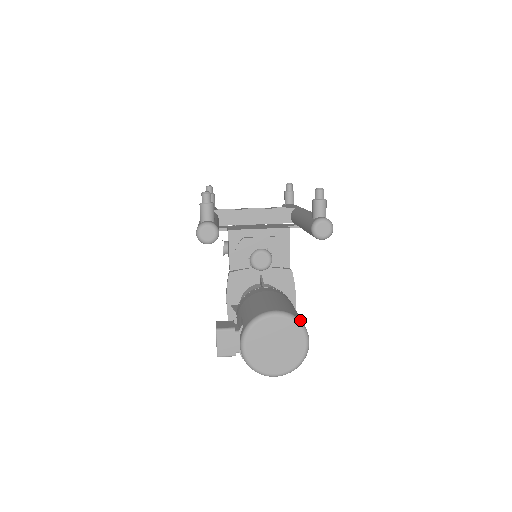
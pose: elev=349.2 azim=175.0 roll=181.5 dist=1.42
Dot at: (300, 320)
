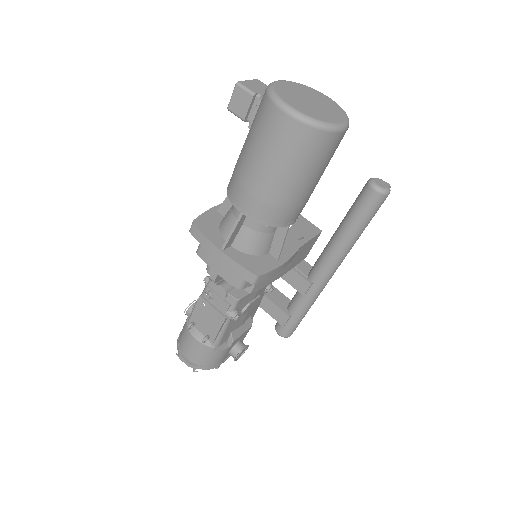
Dot at: occluded
